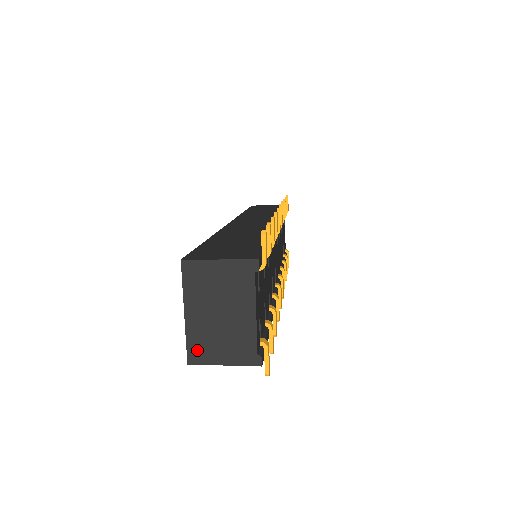
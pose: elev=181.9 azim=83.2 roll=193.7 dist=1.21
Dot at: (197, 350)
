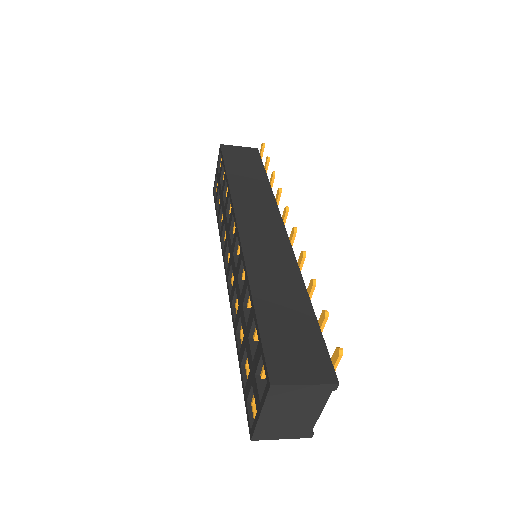
Dot at: (262, 433)
